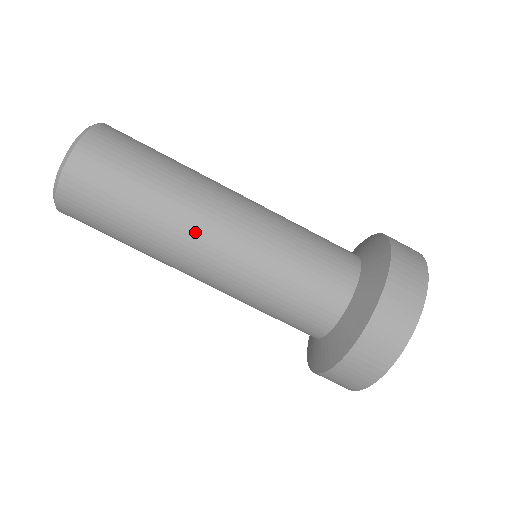
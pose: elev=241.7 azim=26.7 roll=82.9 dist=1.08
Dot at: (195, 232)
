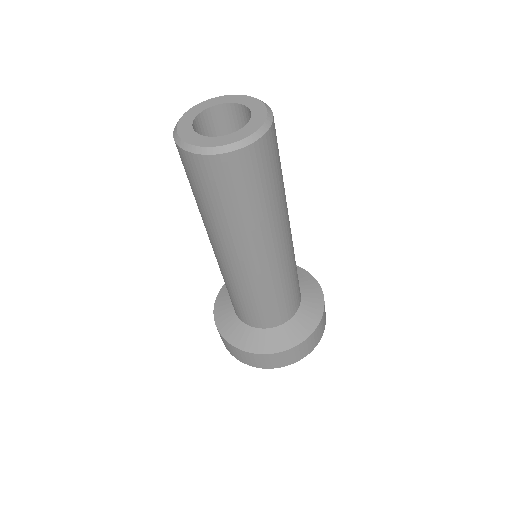
Dot at: (259, 247)
